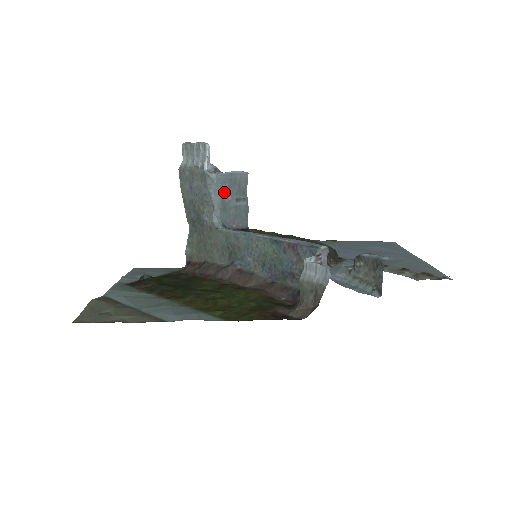
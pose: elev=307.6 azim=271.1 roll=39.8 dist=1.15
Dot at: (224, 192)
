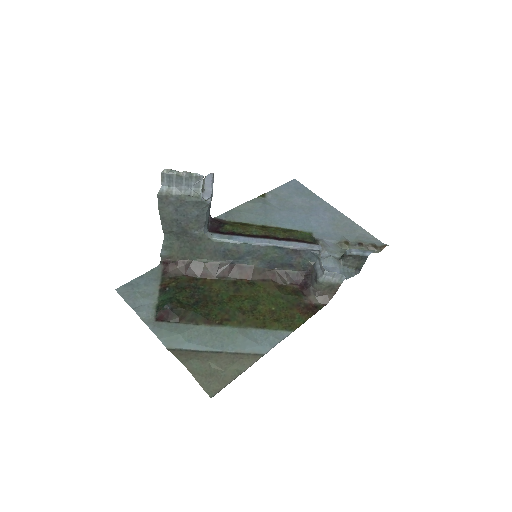
Dot at: occluded
